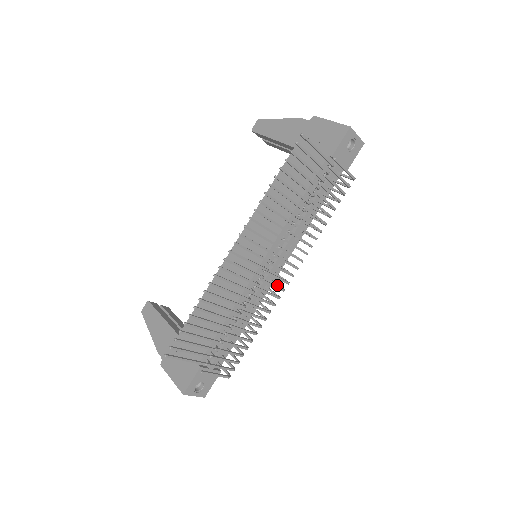
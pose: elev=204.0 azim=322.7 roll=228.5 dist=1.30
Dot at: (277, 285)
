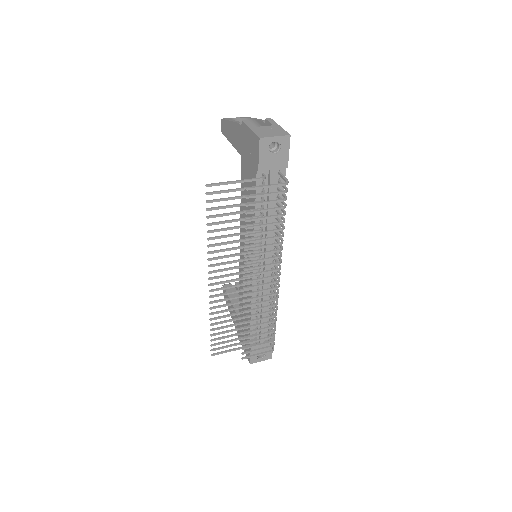
Dot at: occluded
